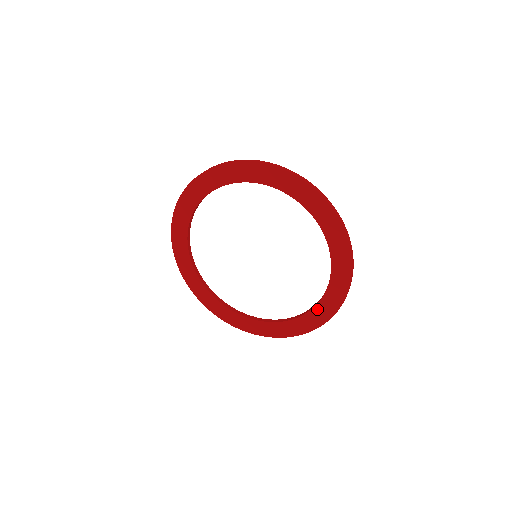
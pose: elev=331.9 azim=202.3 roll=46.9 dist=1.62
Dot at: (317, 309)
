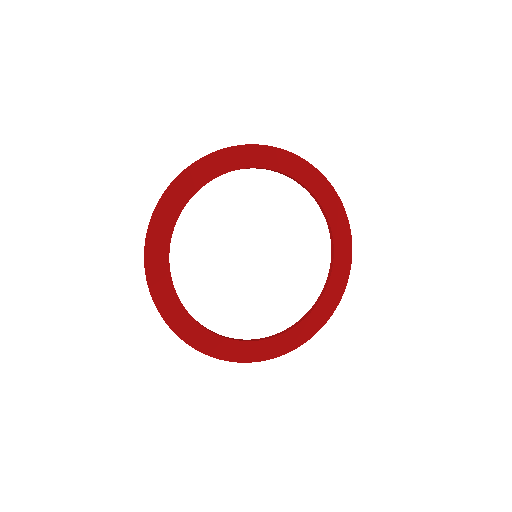
Dot at: (306, 322)
